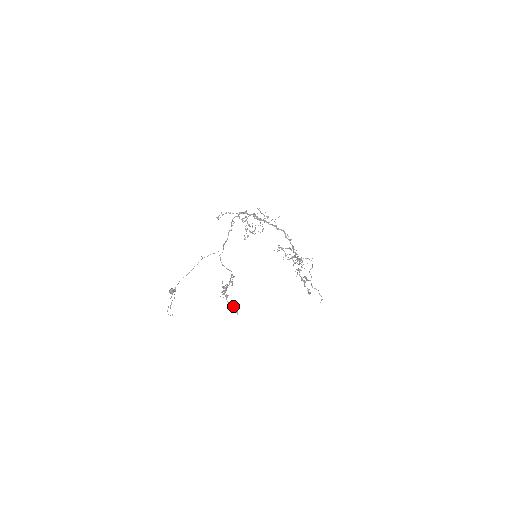
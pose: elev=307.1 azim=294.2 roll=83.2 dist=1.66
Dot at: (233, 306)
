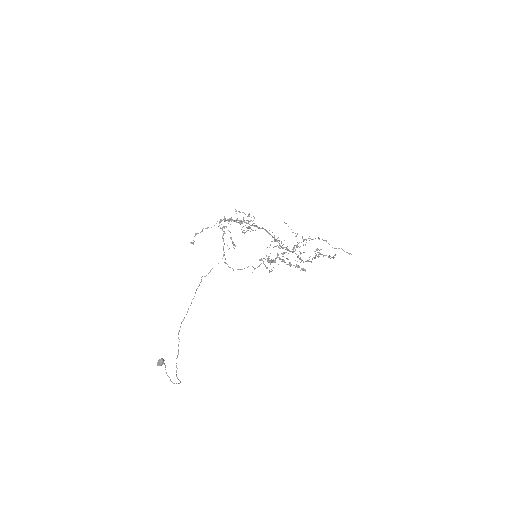
Dot at: (296, 265)
